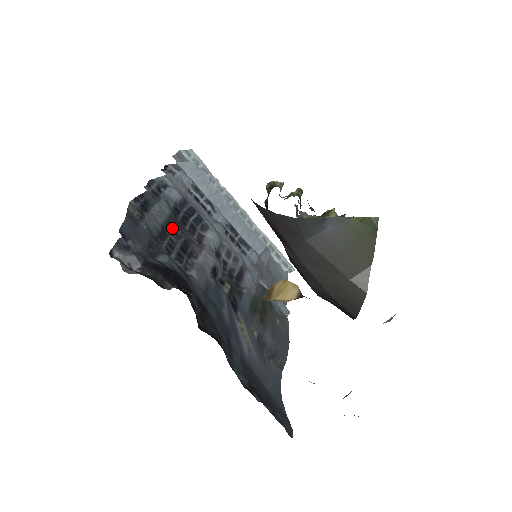
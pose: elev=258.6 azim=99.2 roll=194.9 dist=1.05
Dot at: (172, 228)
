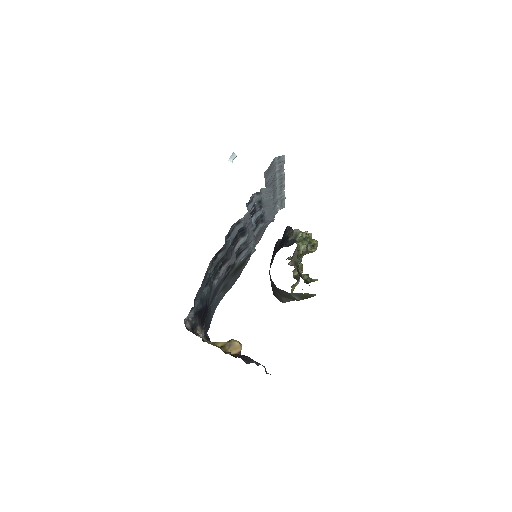
Dot at: (223, 257)
